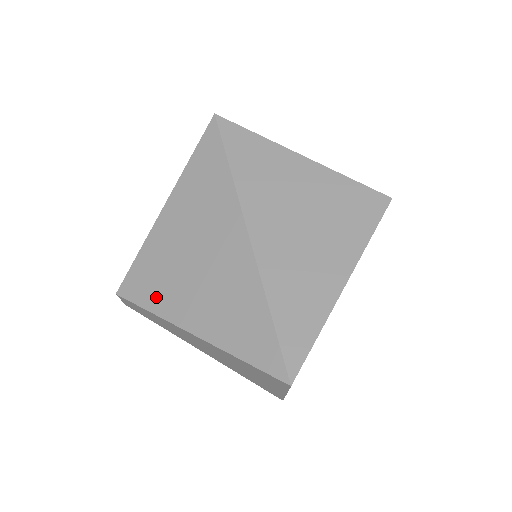
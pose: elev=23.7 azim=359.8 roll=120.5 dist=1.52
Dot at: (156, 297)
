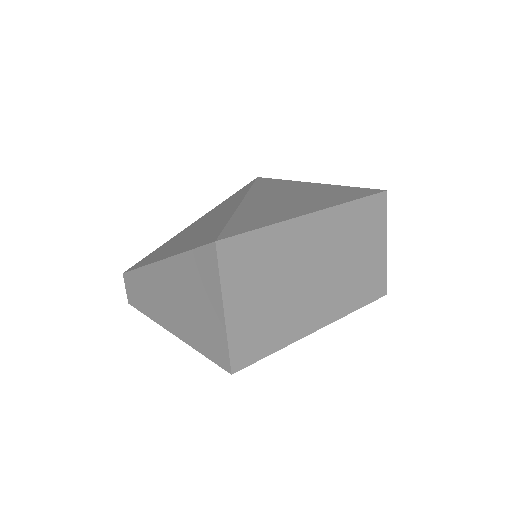
Dot at: (150, 259)
